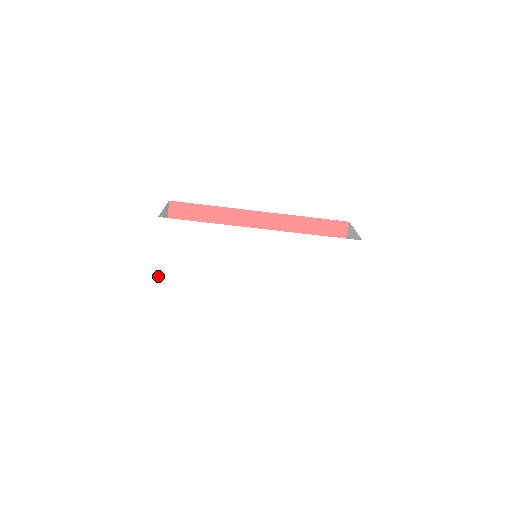
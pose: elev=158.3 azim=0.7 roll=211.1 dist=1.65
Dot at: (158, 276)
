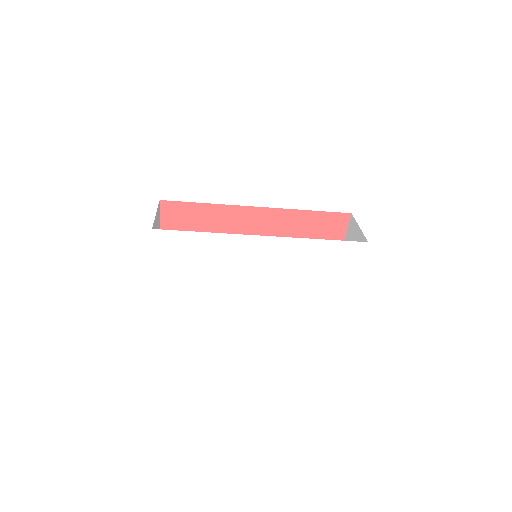
Dot at: (156, 286)
